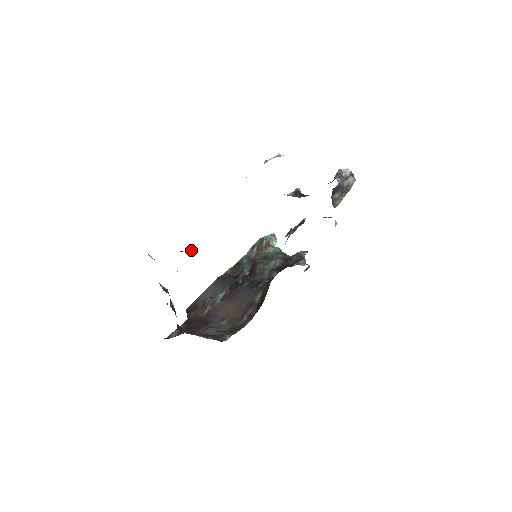
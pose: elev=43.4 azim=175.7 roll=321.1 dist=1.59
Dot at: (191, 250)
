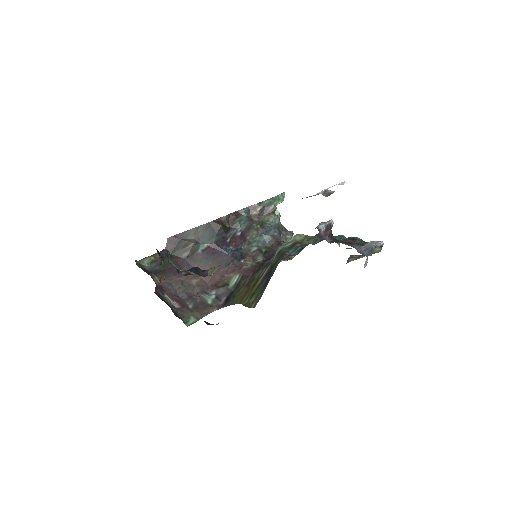
Dot at: (207, 275)
